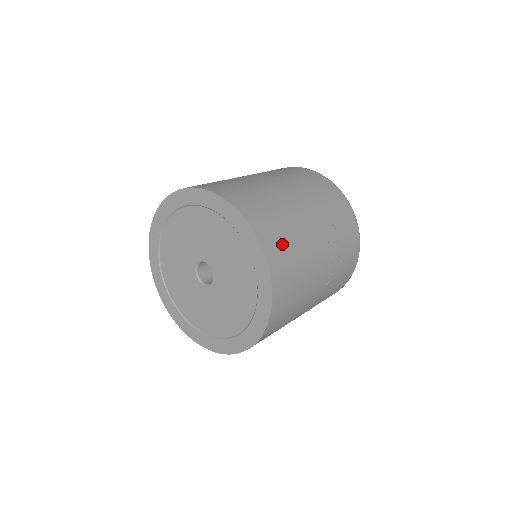
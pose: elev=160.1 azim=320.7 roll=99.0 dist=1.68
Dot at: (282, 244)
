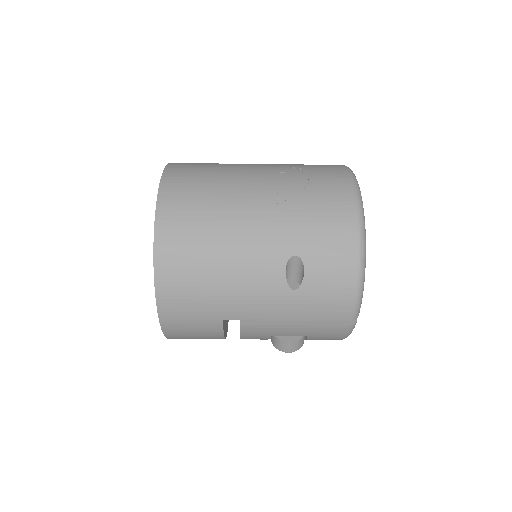
Dot at: (196, 166)
